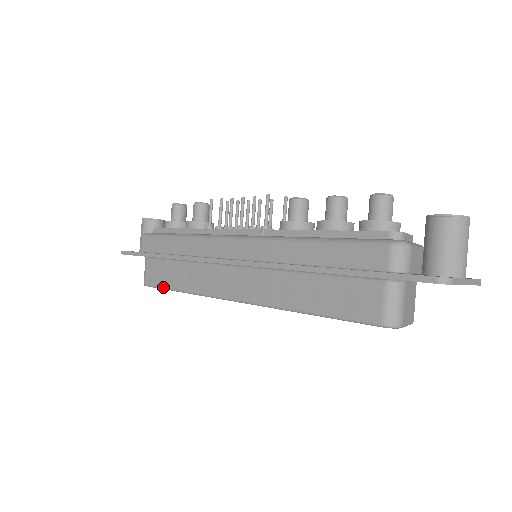
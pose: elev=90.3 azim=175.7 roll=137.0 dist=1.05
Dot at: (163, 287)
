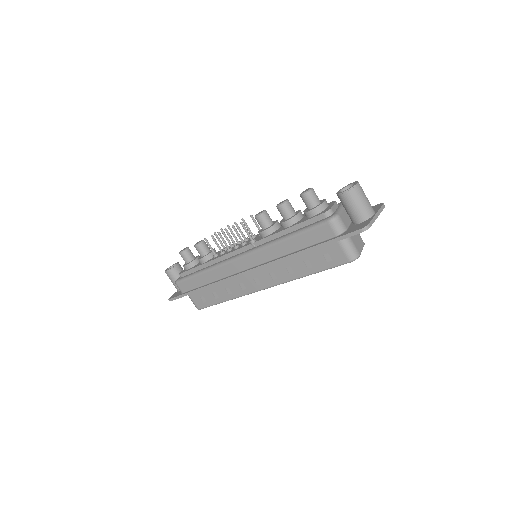
Dot at: (212, 305)
